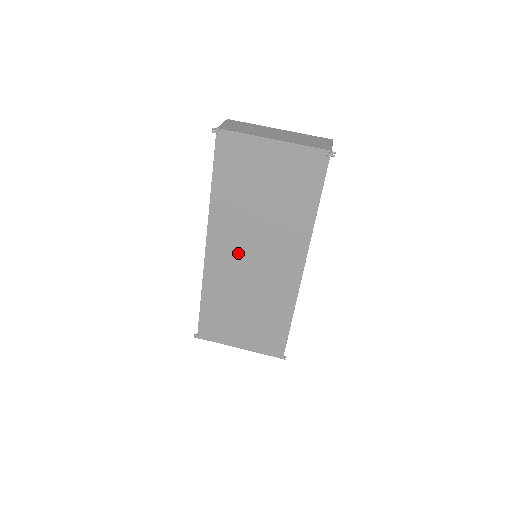
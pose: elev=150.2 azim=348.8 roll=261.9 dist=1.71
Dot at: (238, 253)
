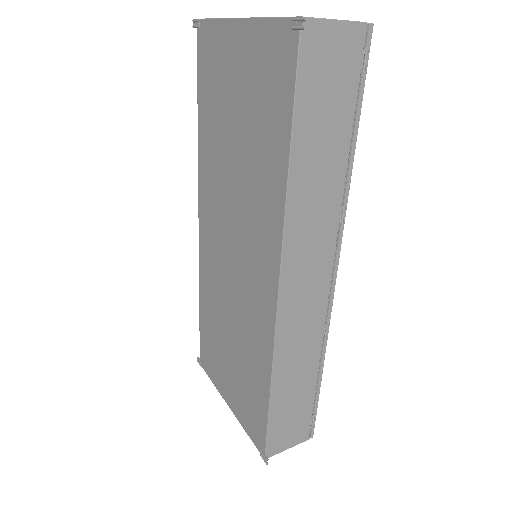
Dot at: (220, 237)
